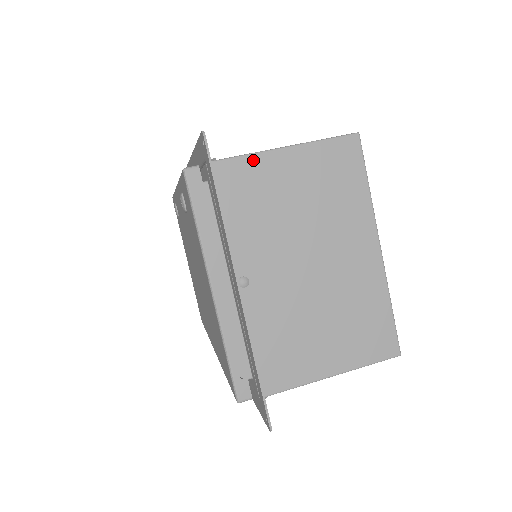
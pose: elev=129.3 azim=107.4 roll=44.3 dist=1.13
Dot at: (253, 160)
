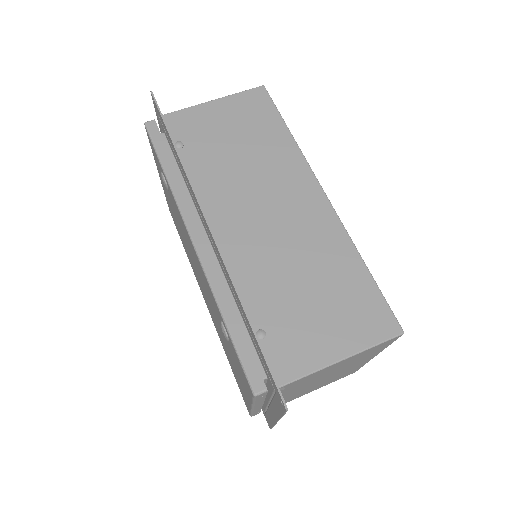
Dot at: (312, 374)
